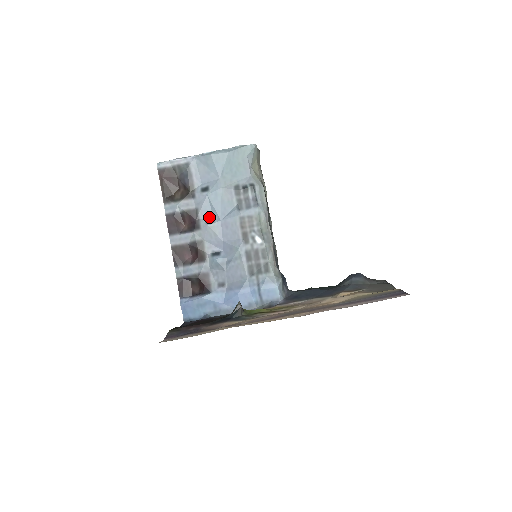
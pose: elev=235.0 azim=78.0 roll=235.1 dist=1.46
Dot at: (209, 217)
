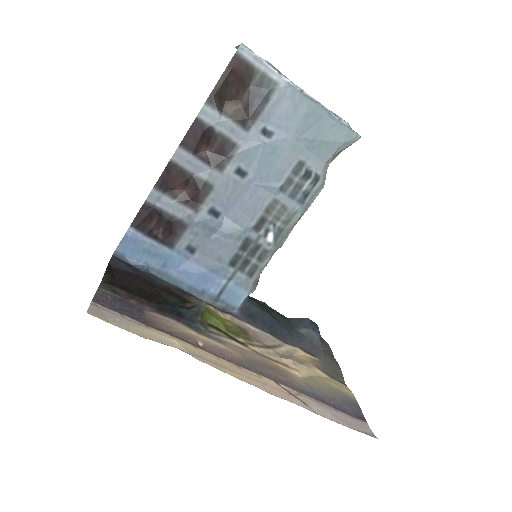
Dot at: (243, 167)
